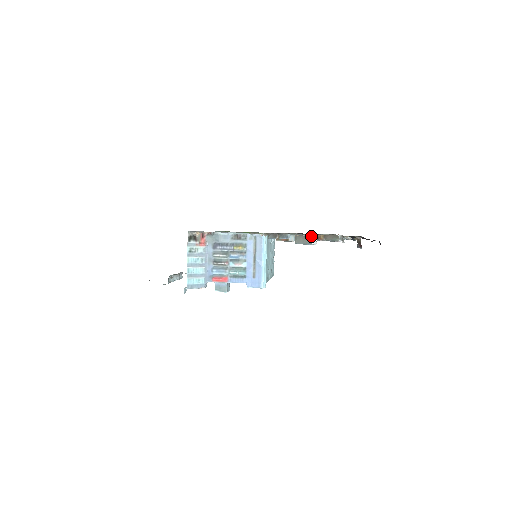
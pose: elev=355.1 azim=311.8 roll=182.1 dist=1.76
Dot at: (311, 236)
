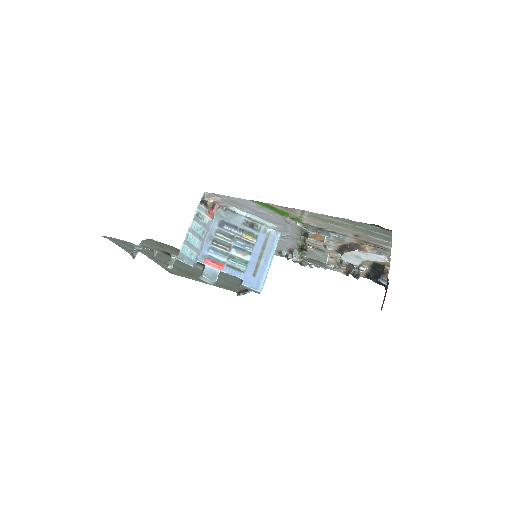
Dot at: (327, 254)
